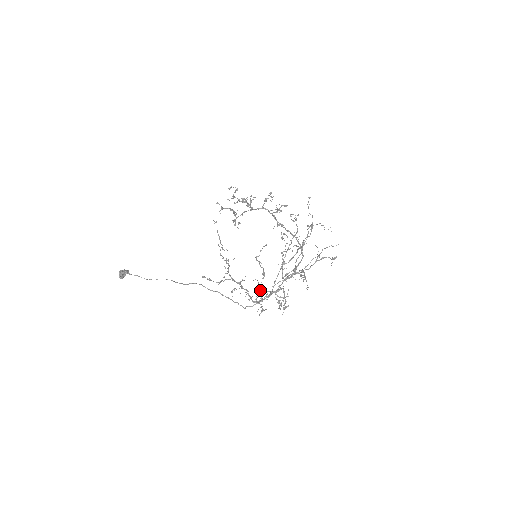
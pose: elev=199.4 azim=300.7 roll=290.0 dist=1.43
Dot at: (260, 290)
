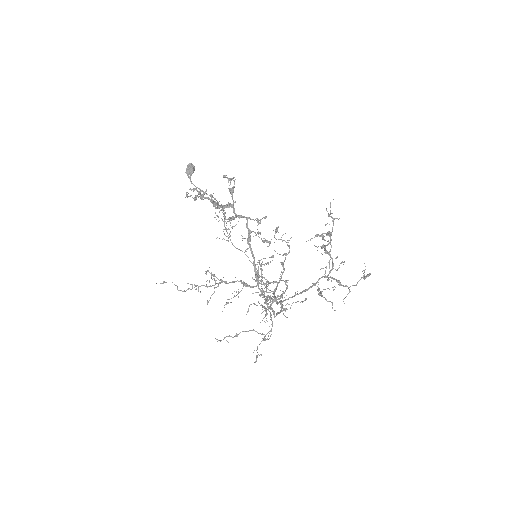
Dot at: occluded
